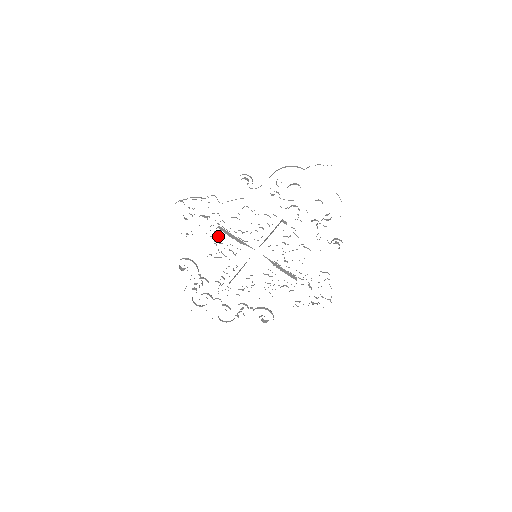
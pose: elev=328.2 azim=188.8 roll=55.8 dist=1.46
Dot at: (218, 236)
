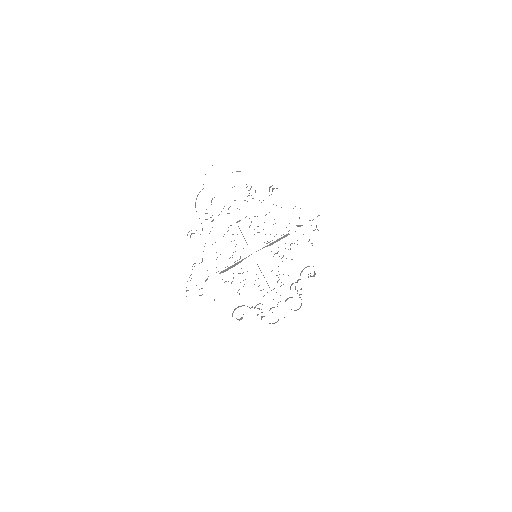
Dot at: occluded
